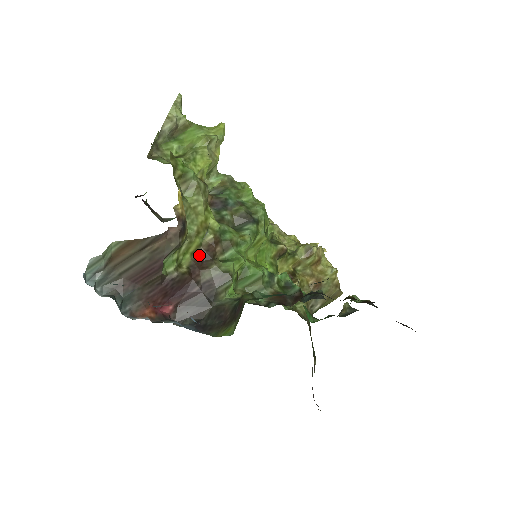
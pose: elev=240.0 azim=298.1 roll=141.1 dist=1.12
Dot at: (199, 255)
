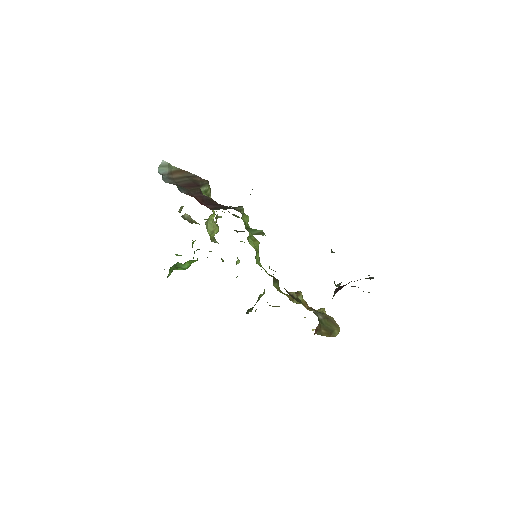
Dot at: occluded
